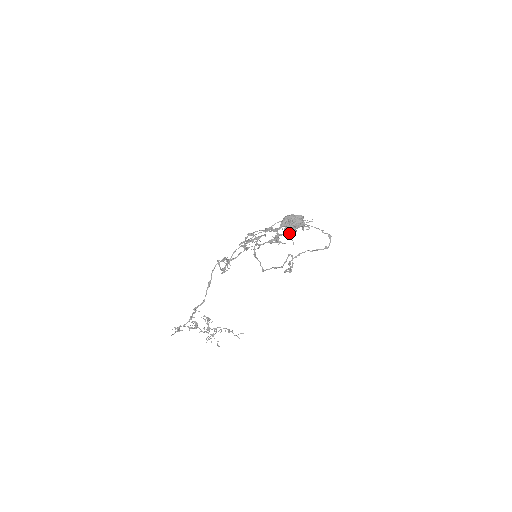
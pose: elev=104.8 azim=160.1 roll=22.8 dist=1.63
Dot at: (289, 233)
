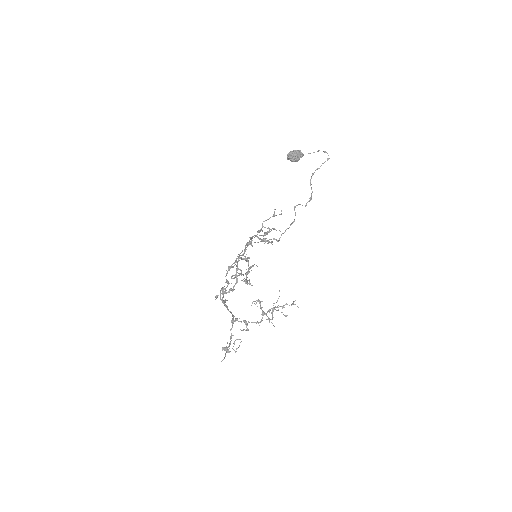
Dot at: (270, 229)
